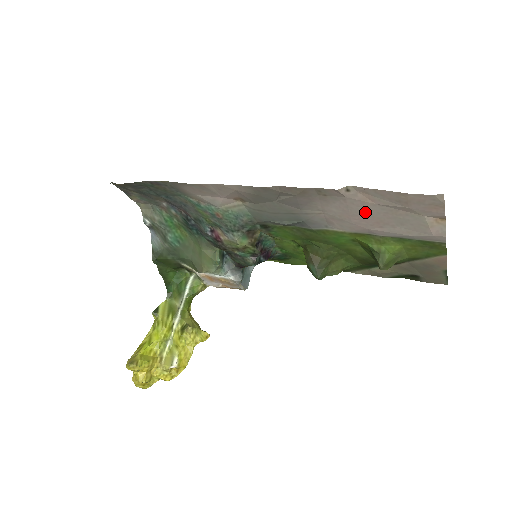
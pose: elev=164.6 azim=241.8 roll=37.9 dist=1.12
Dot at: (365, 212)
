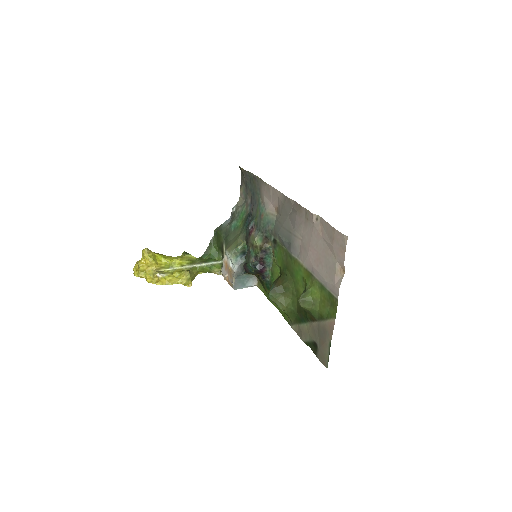
Dot at: (316, 244)
